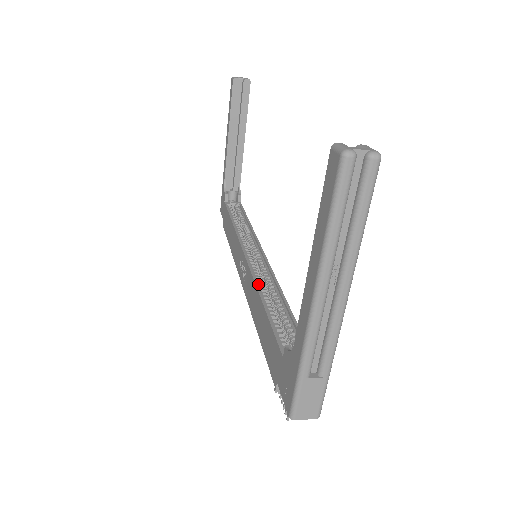
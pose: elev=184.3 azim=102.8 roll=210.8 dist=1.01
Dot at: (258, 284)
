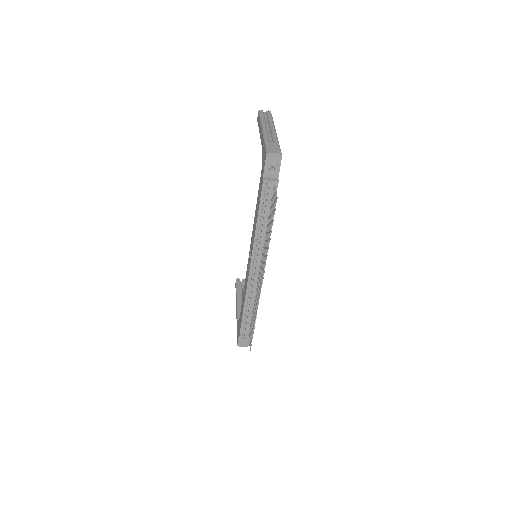
Dot at: occluded
